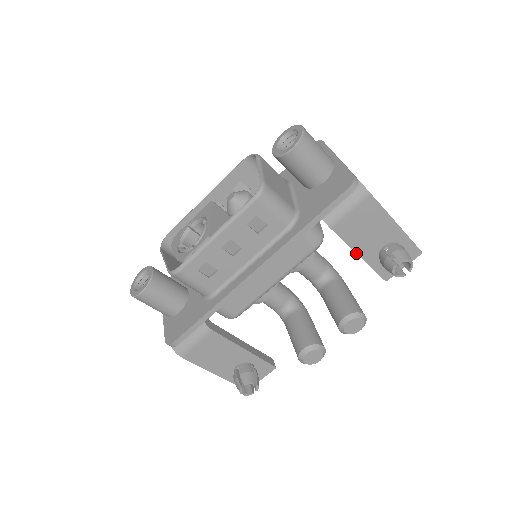
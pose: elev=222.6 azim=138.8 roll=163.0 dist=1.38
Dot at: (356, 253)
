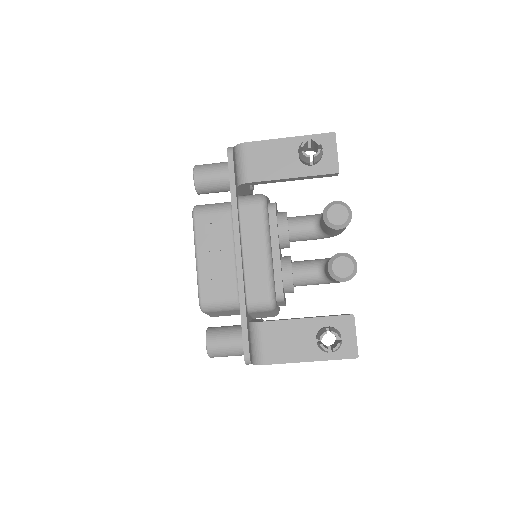
Dot at: (287, 179)
